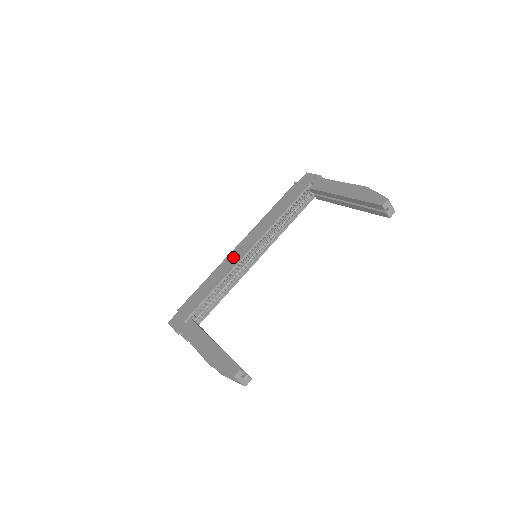
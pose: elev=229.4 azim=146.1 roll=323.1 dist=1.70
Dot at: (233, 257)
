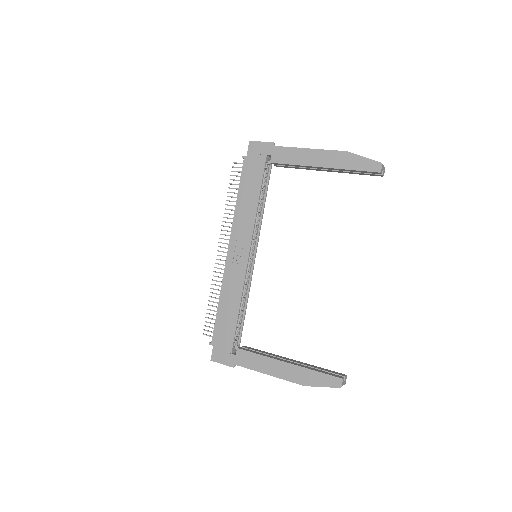
Dot at: (234, 268)
